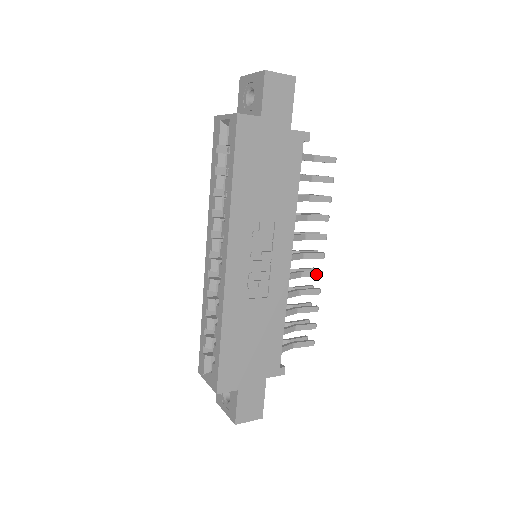
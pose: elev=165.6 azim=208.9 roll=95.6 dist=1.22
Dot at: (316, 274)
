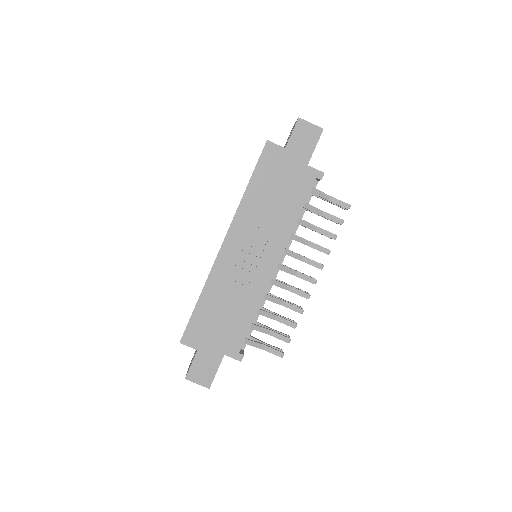
Dot at: (303, 294)
